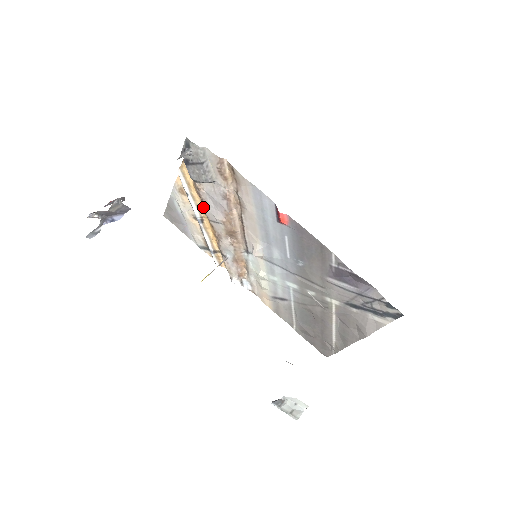
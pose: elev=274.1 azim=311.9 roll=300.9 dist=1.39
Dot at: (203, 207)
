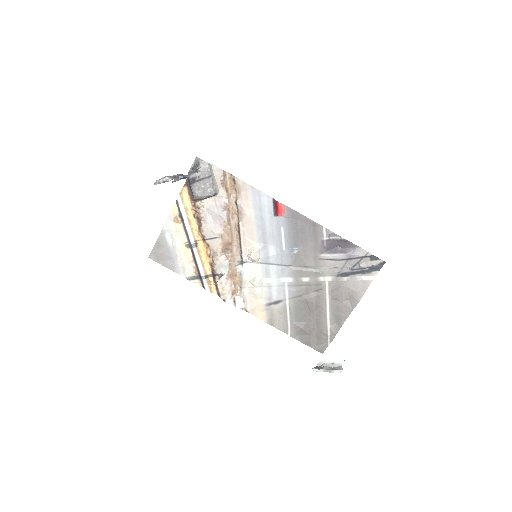
Dot at: (200, 227)
